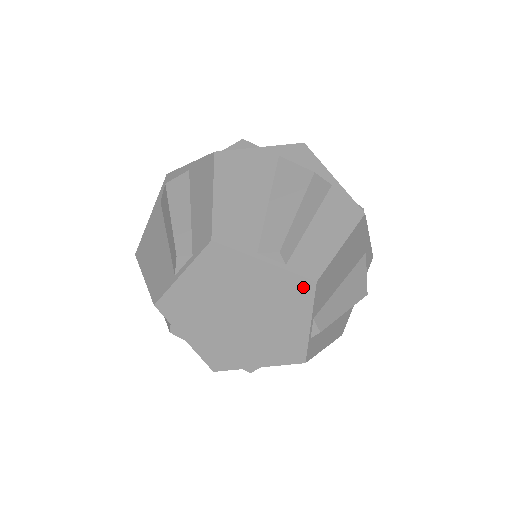
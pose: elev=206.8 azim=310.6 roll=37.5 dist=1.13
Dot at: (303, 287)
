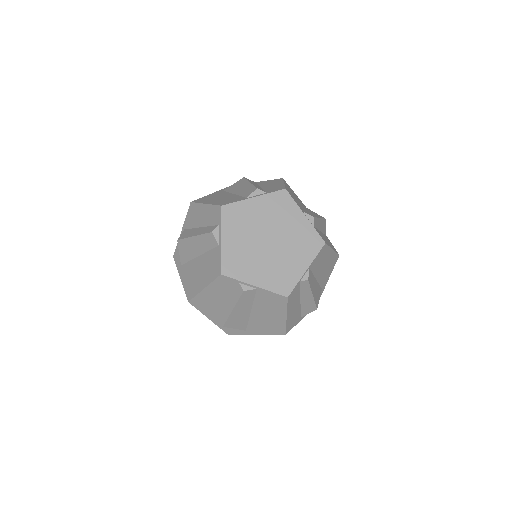
Dot at: (317, 242)
